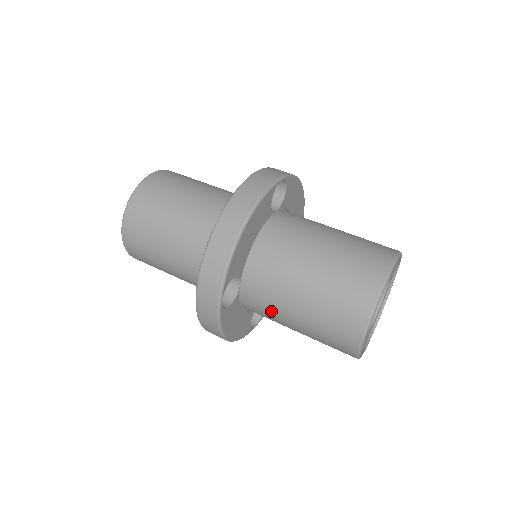
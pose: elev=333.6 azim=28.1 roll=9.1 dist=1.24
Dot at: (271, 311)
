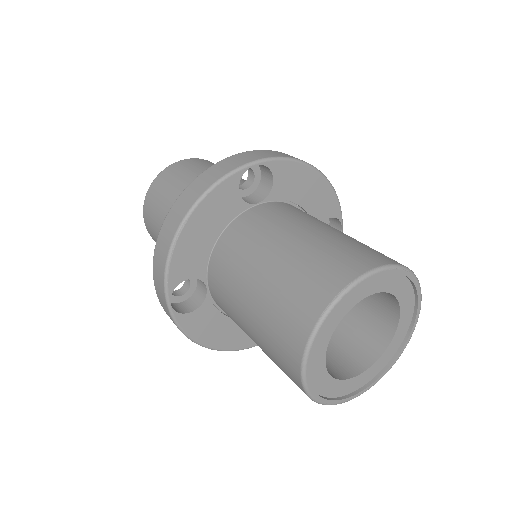
Dot at: (237, 323)
